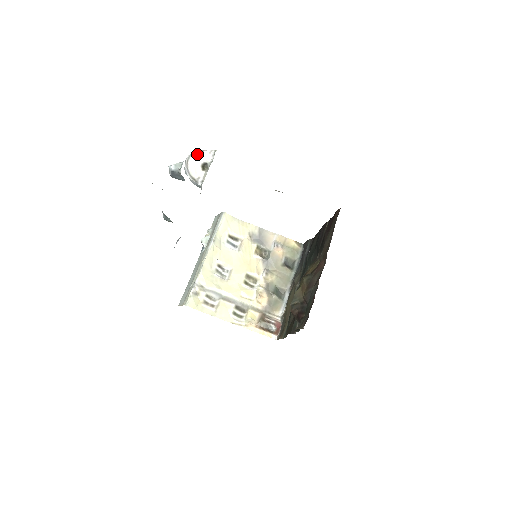
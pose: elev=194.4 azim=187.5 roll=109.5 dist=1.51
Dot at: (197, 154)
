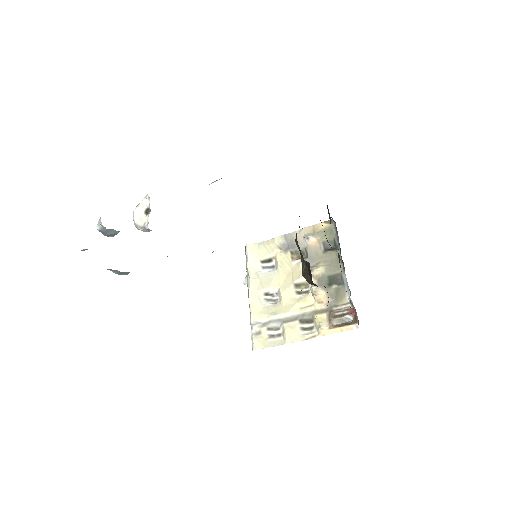
Dot at: (138, 207)
